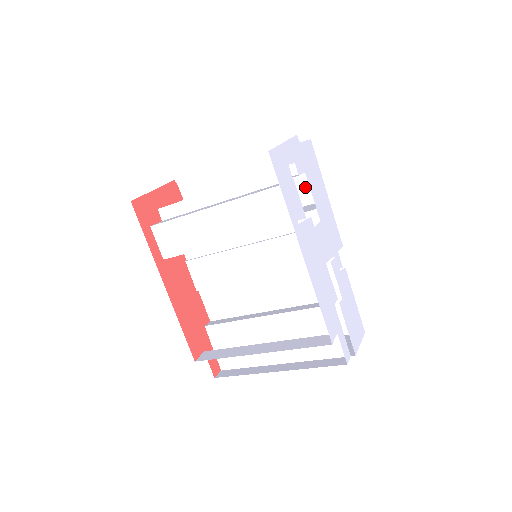
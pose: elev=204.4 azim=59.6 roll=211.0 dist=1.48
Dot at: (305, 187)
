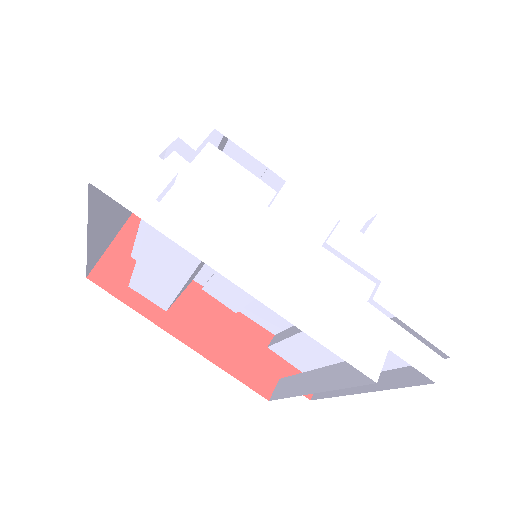
Dot at: occluded
